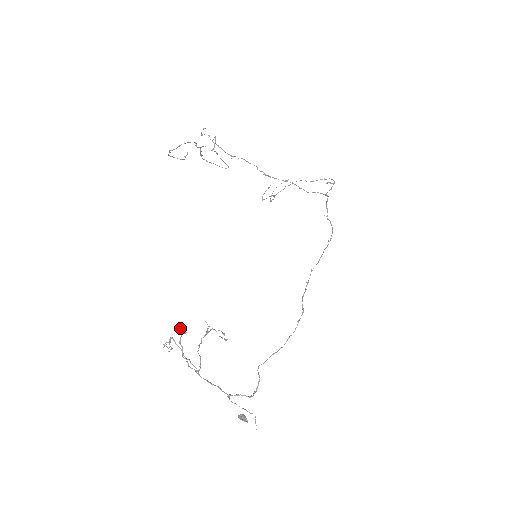
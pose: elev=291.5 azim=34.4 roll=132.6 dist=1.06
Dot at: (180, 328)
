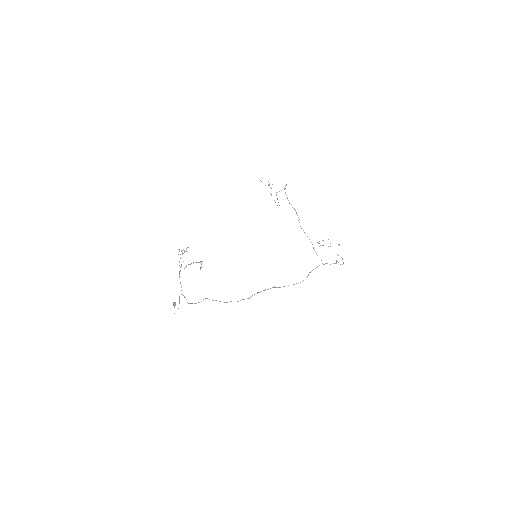
Dot at: occluded
